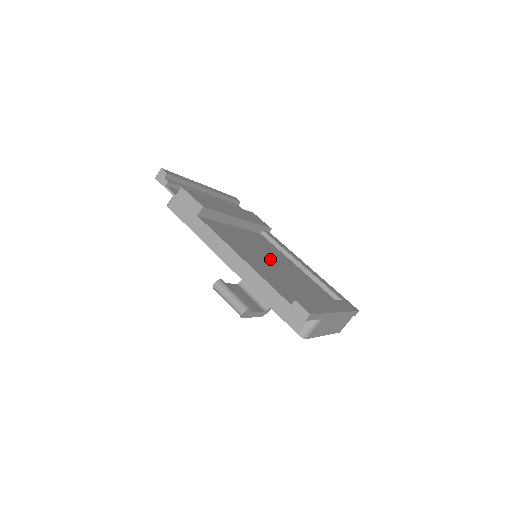
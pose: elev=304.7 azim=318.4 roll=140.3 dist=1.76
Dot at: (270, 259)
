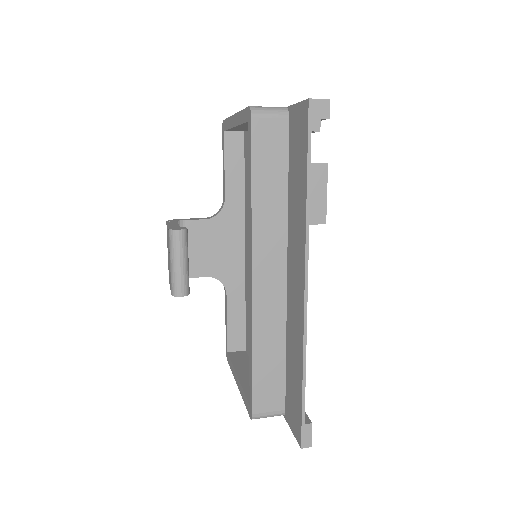
Dot at: occluded
